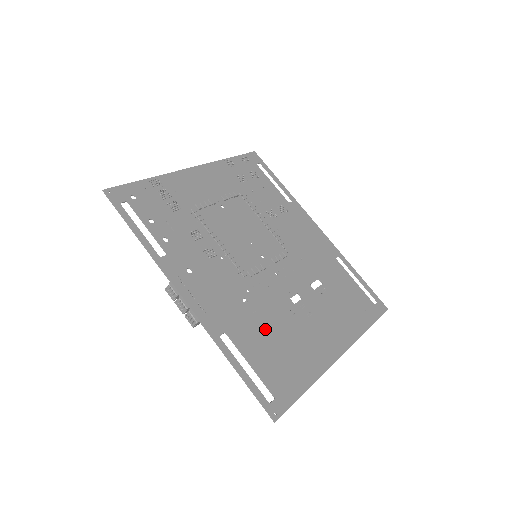
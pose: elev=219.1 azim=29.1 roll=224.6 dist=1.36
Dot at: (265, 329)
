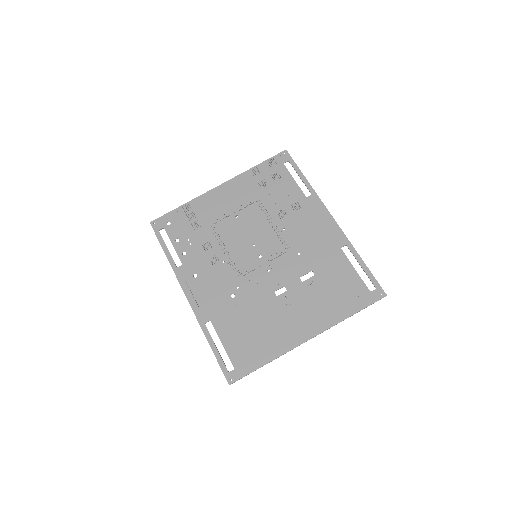
Dot at: (243, 318)
